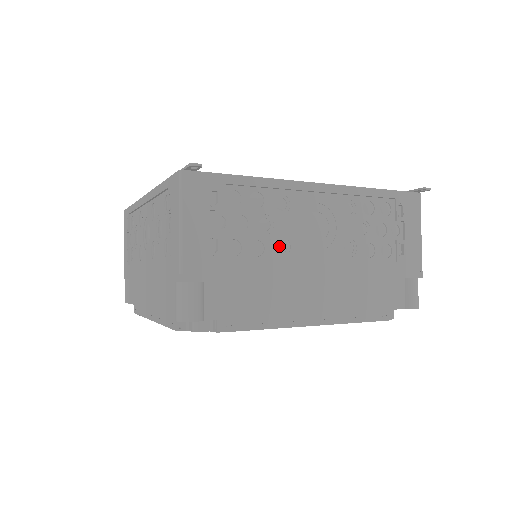
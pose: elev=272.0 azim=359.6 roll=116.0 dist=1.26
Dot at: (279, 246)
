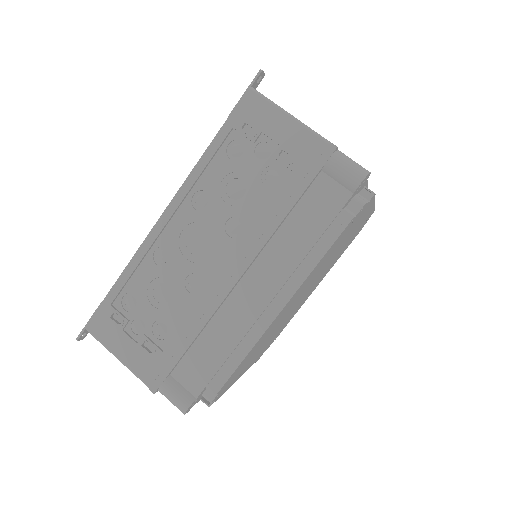
Dot at: occluded
